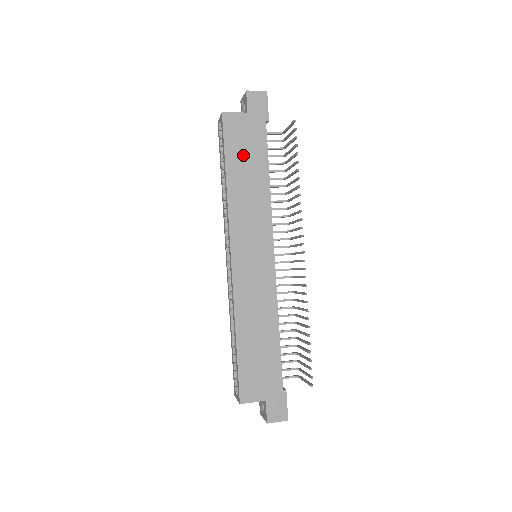
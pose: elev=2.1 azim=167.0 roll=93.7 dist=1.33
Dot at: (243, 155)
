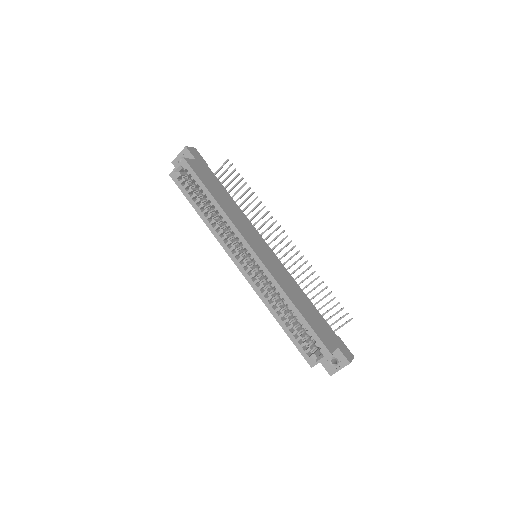
Dot at: (212, 185)
